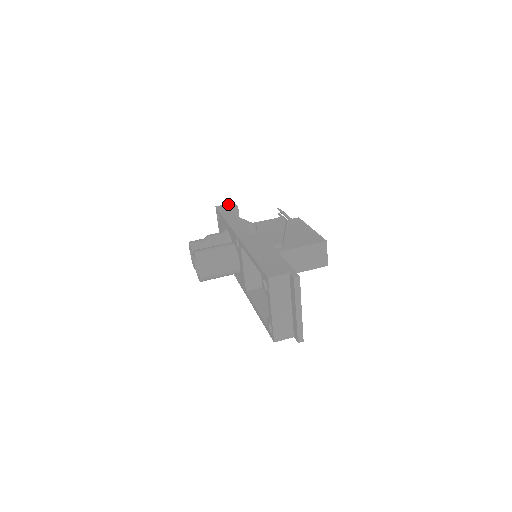
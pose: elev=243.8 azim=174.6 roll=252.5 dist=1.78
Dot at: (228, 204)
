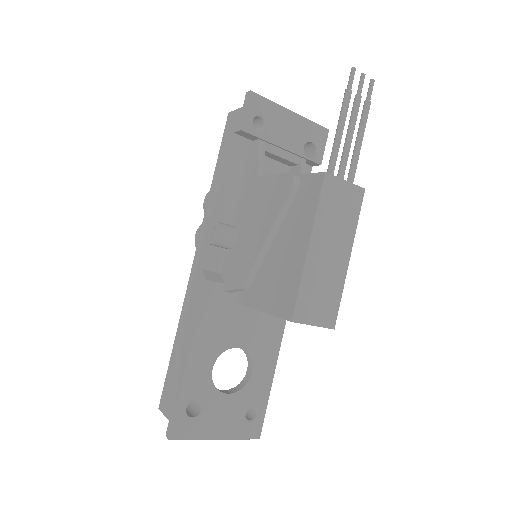
Dot at: (239, 110)
